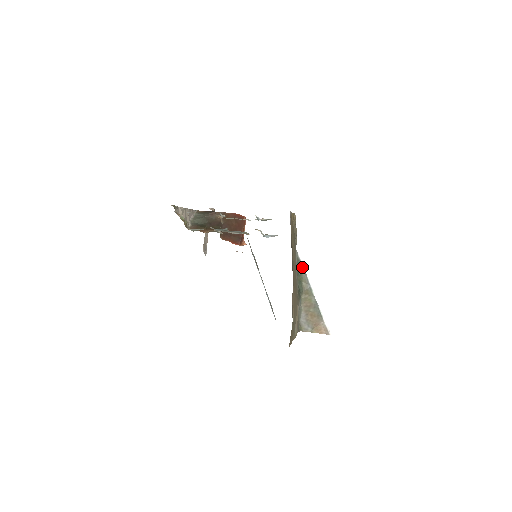
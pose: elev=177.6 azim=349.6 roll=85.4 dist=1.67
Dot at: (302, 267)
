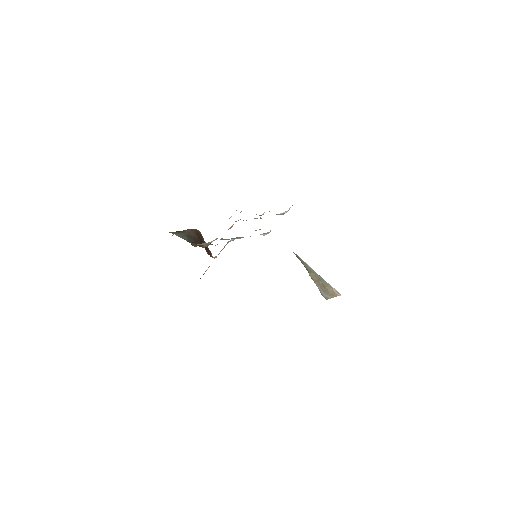
Dot at: occluded
